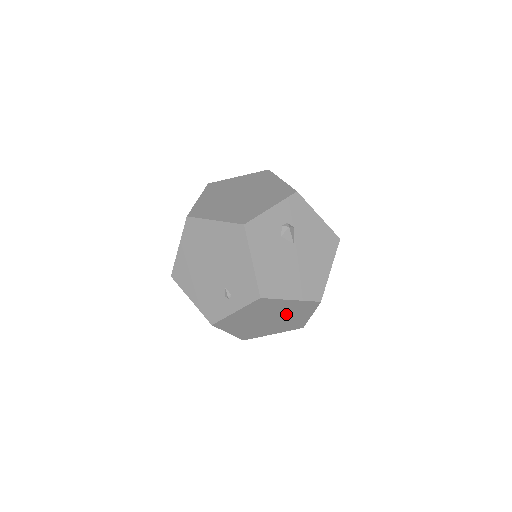
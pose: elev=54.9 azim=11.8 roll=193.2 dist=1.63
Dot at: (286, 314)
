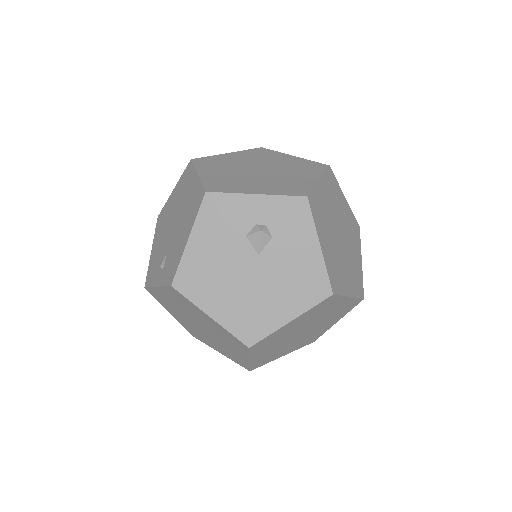
Dot at: (217, 334)
